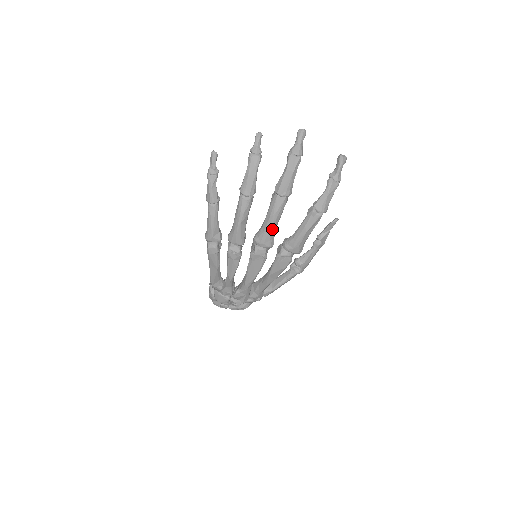
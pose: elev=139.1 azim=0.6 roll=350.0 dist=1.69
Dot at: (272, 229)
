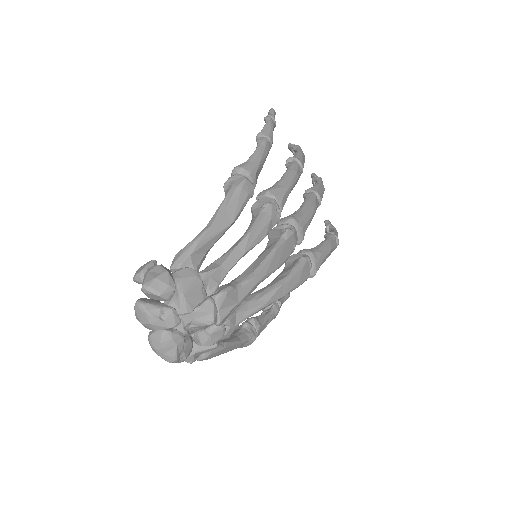
Dot at: (310, 220)
